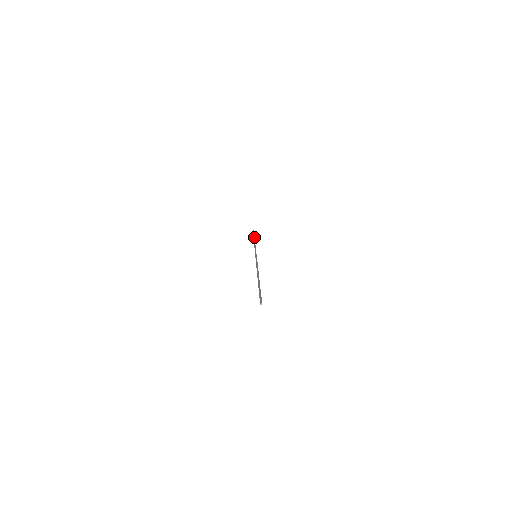
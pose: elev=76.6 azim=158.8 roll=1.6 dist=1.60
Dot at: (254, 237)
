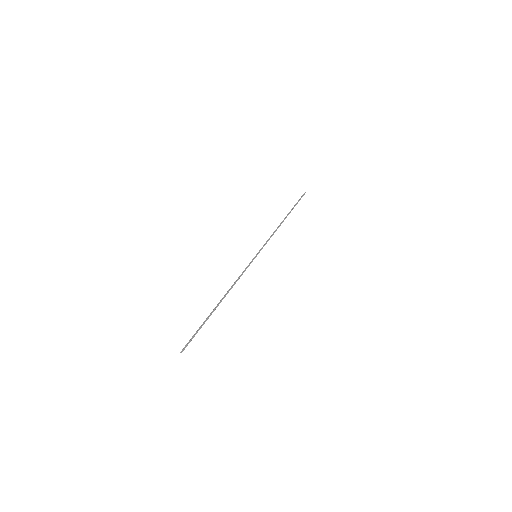
Dot at: occluded
